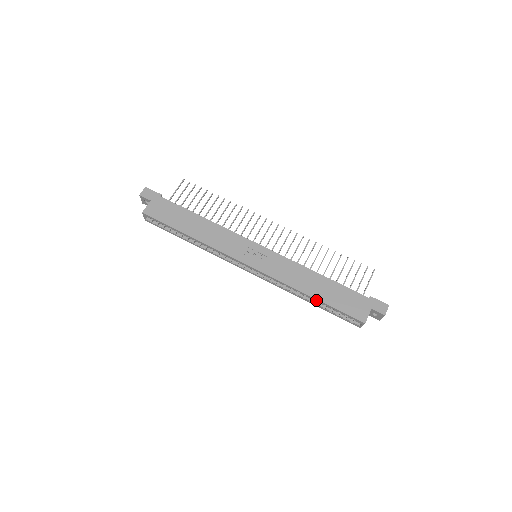
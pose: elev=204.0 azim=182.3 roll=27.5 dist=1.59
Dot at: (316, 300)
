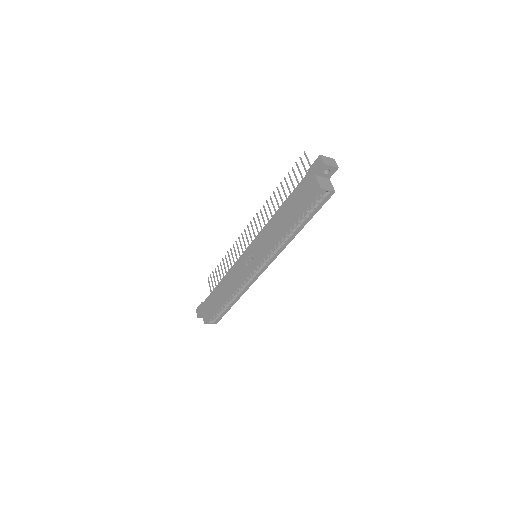
Dot at: (291, 225)
